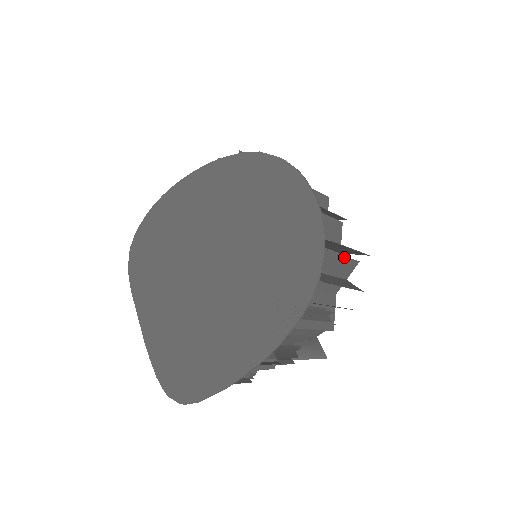
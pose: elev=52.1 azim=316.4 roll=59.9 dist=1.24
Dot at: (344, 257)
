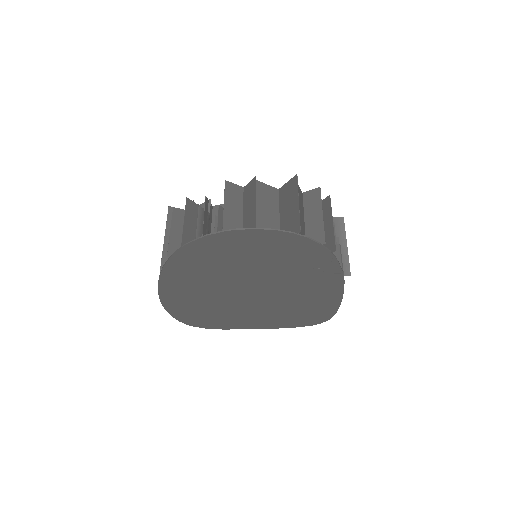
Dot at: occluded
